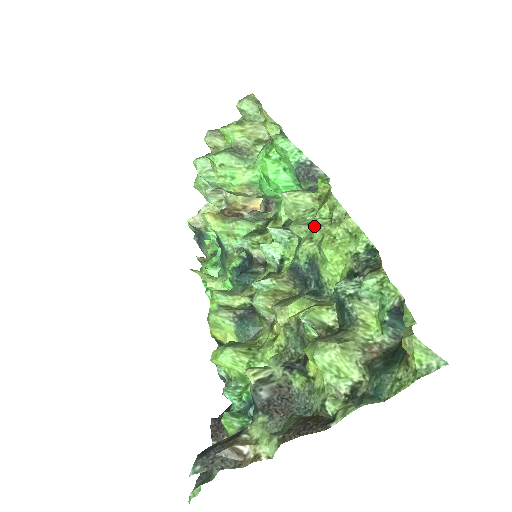
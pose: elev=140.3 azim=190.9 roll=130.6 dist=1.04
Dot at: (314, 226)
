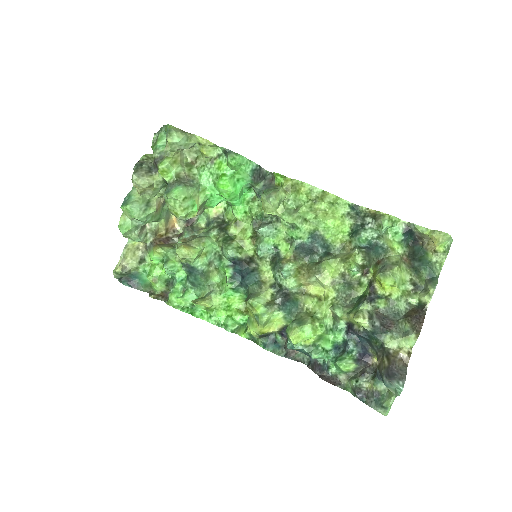
Dot at: (307, 210)
